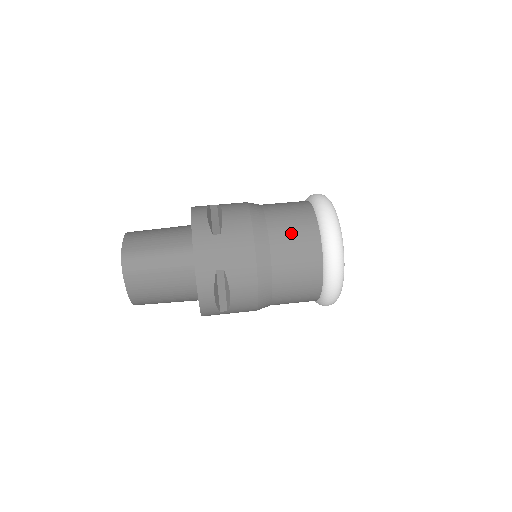
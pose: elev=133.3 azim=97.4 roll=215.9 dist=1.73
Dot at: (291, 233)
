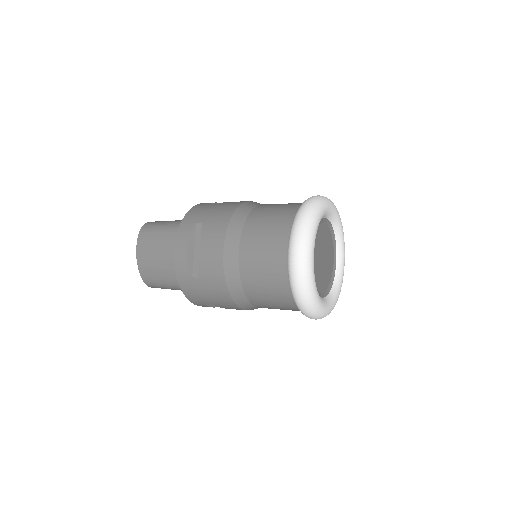
Dot at: (274, 207)
